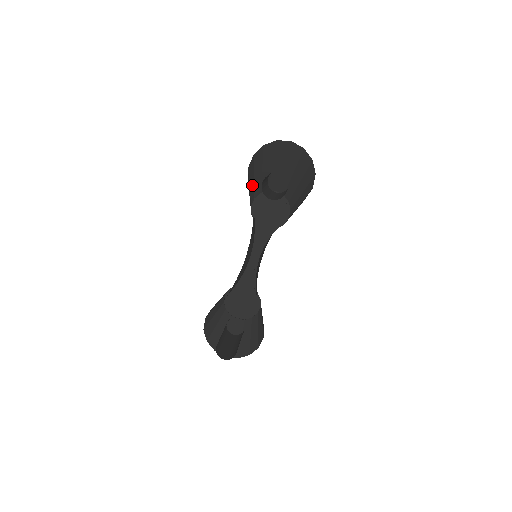
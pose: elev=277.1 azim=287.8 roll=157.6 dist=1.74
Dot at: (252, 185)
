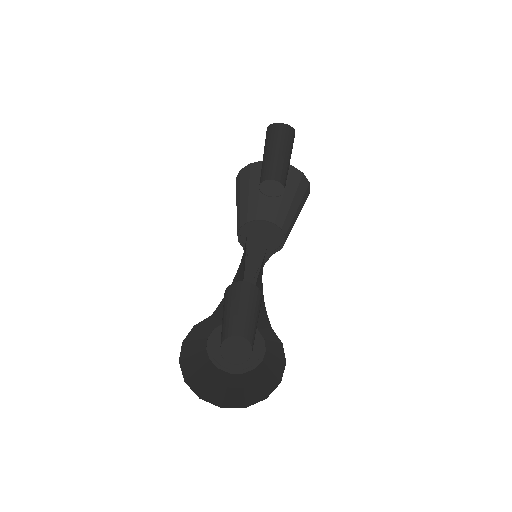
Dot at: (238, 206)
